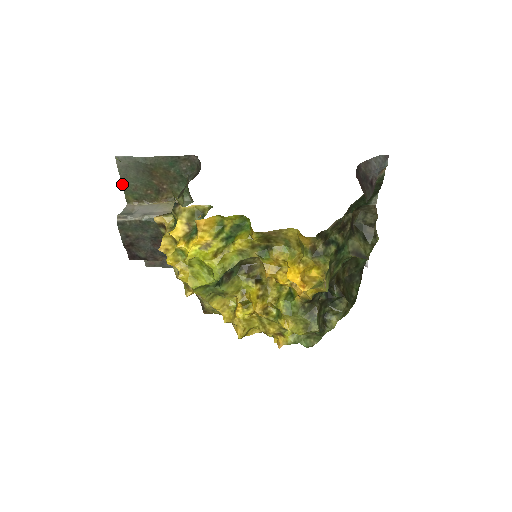
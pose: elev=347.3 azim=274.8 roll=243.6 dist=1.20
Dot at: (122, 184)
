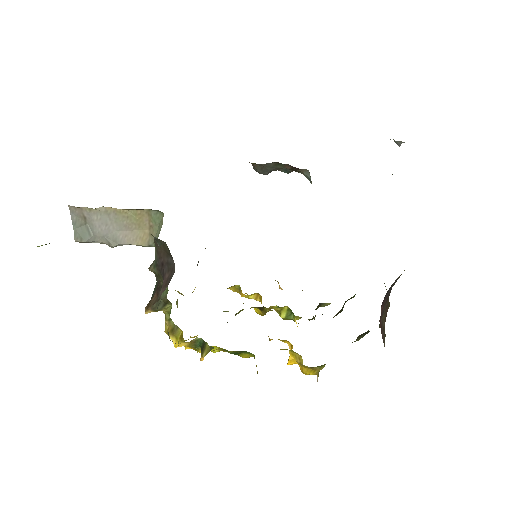
Dot at: occluded
